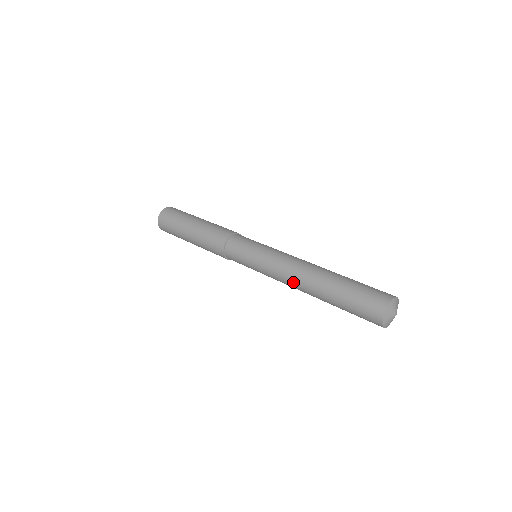
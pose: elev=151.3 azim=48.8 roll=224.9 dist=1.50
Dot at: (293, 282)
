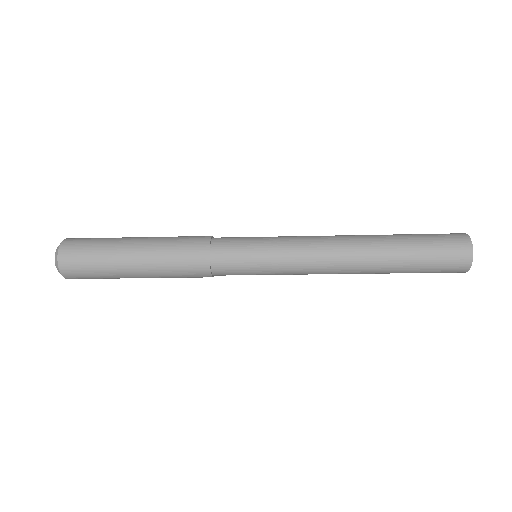
Dot at: (338, 256)
